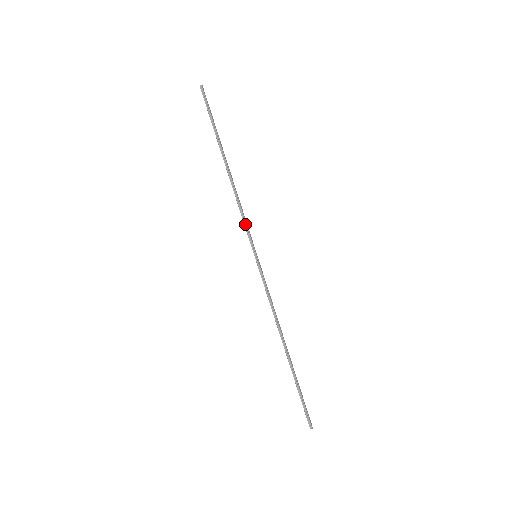
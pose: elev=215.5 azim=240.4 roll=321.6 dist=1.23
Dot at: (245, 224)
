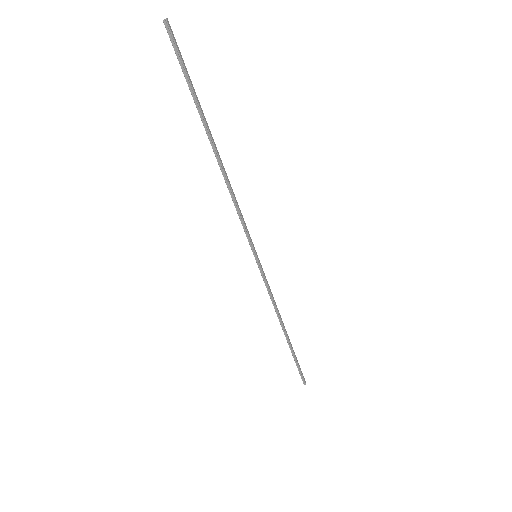
Dot at: (243, 224)
